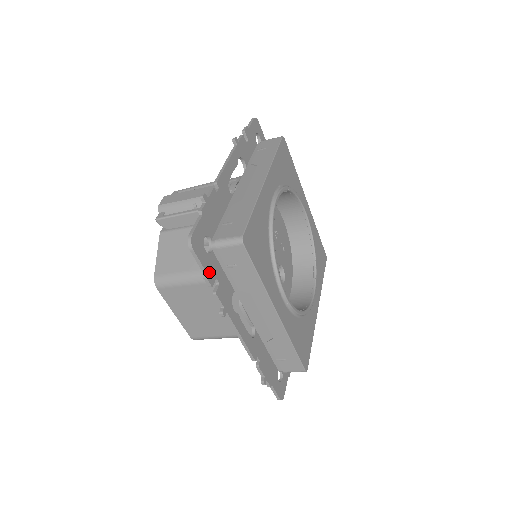
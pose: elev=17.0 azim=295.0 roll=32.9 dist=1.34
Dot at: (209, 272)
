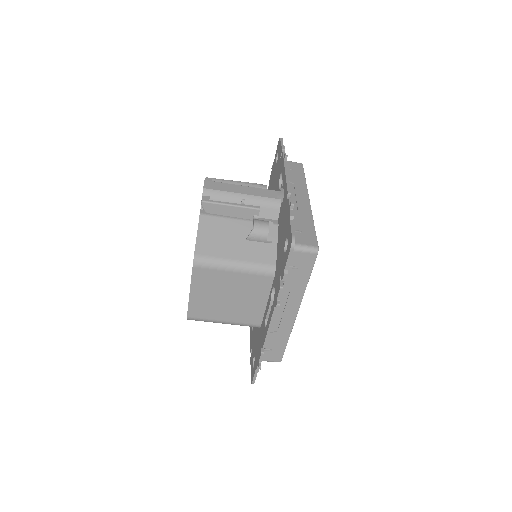
Dot at: (287, 269)
